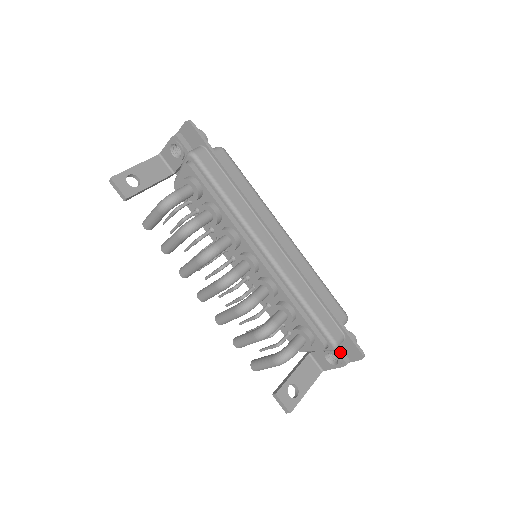
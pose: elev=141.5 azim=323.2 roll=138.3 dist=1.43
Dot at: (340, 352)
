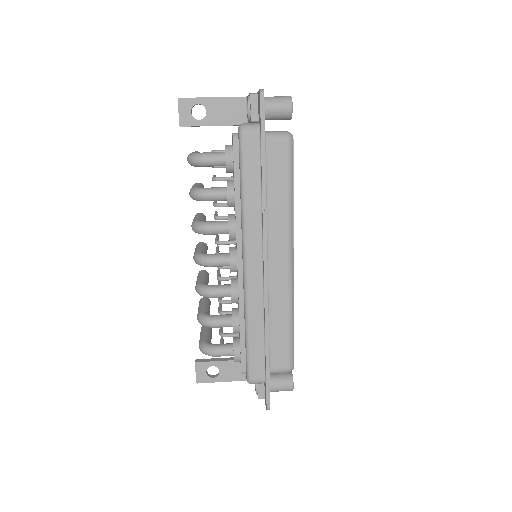
Dot at: (260, 386)
